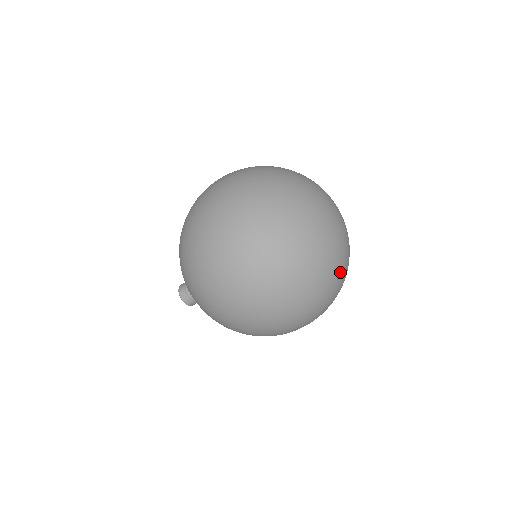
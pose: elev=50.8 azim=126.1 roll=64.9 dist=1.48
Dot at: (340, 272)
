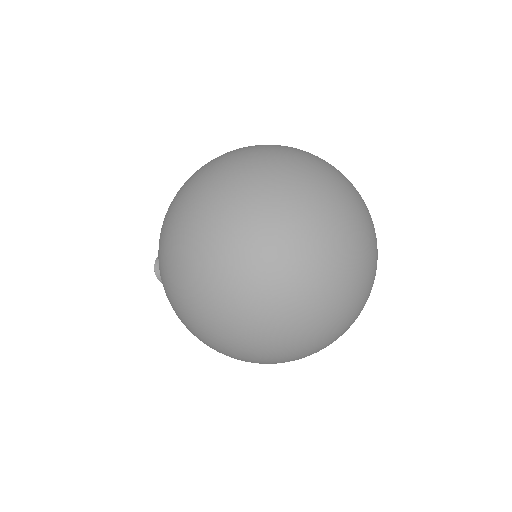
Dot at: occluded
